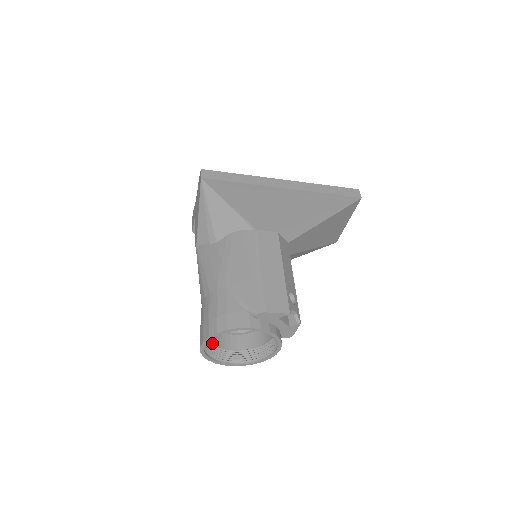
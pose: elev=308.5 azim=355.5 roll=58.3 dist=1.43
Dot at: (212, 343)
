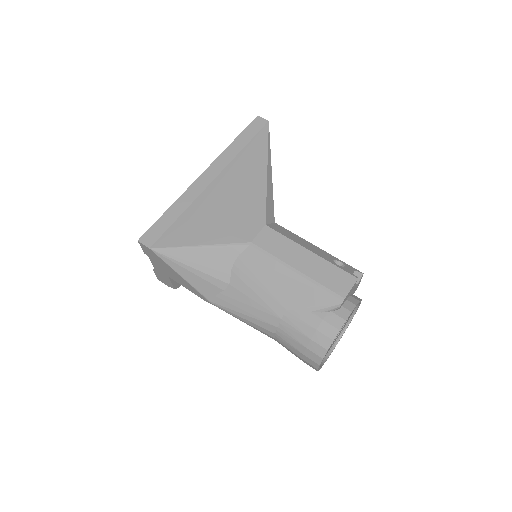
Dot at: occluded
